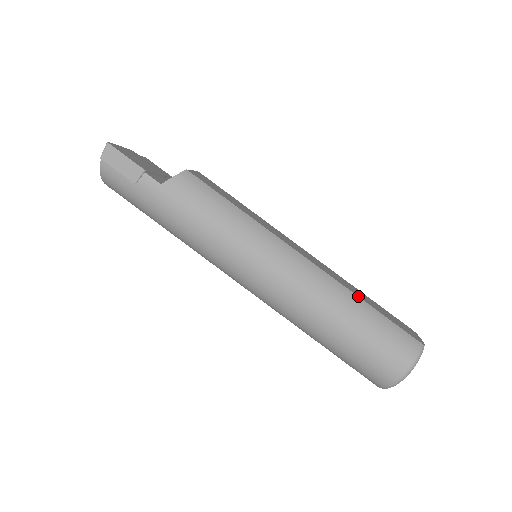
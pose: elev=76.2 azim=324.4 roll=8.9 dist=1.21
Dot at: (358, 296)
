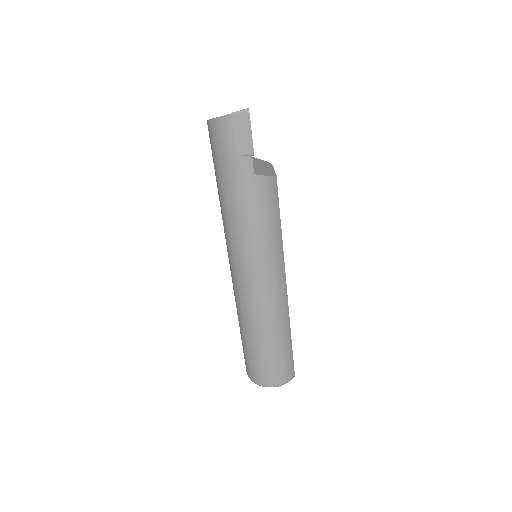
Dot at: occluded
